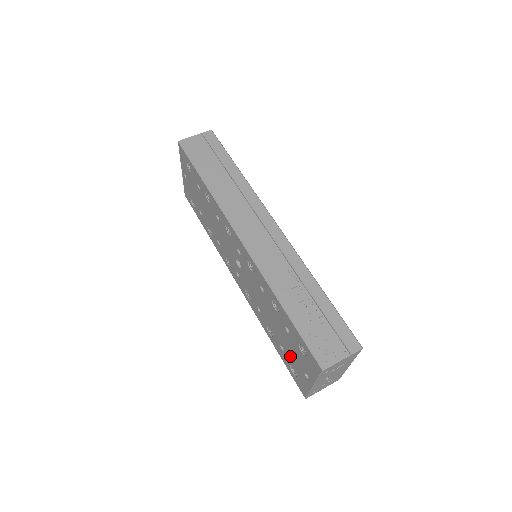
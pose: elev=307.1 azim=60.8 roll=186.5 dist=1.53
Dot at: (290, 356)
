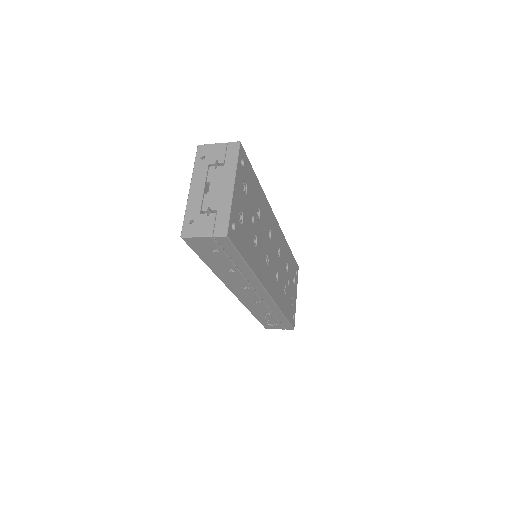
Dot at: occluded
